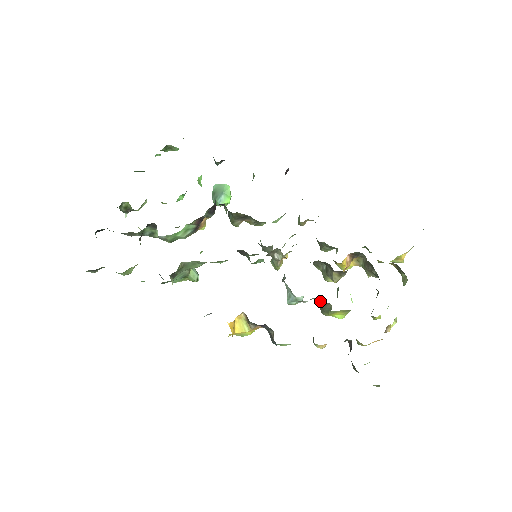
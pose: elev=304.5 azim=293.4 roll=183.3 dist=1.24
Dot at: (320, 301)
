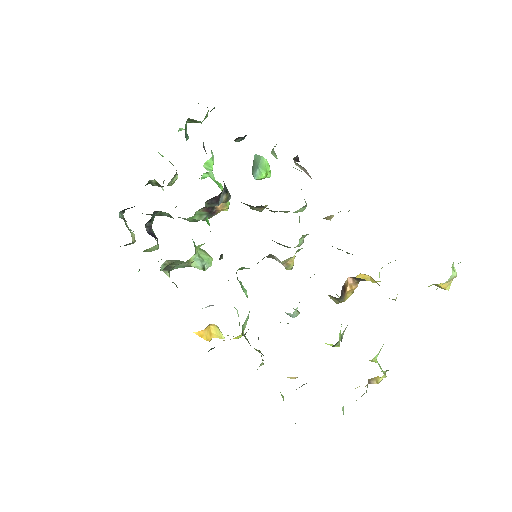
Dot at: occluded
